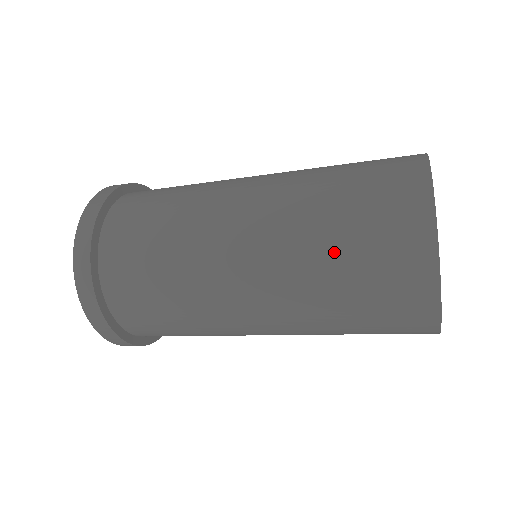
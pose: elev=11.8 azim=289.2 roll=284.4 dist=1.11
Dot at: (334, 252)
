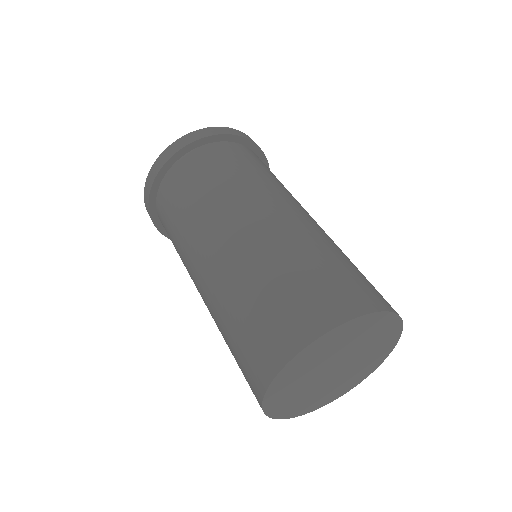
Dot at: occluded
